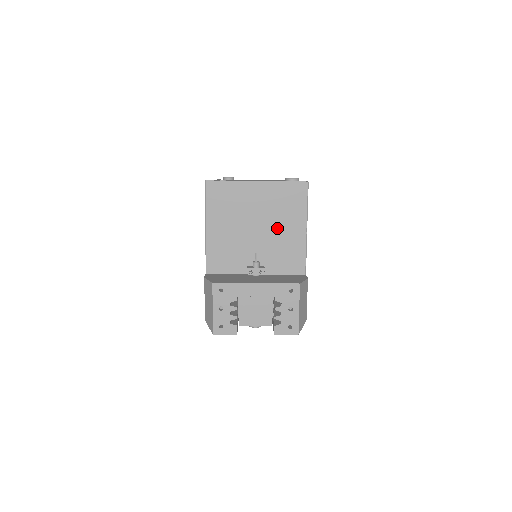
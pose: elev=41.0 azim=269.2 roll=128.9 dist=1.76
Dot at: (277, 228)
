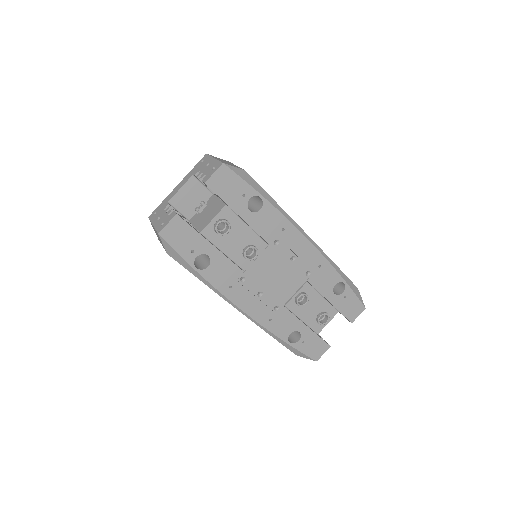
Dot at: occluded
